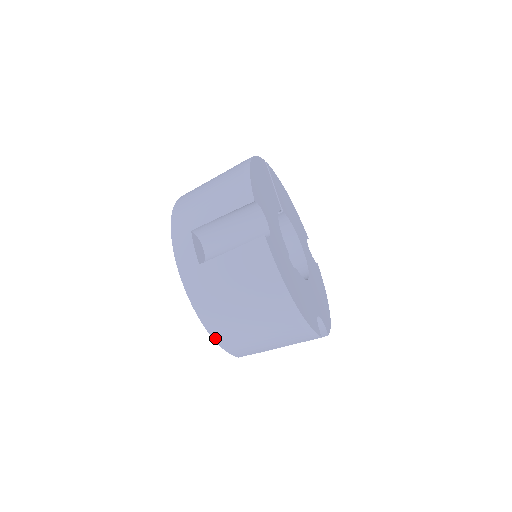
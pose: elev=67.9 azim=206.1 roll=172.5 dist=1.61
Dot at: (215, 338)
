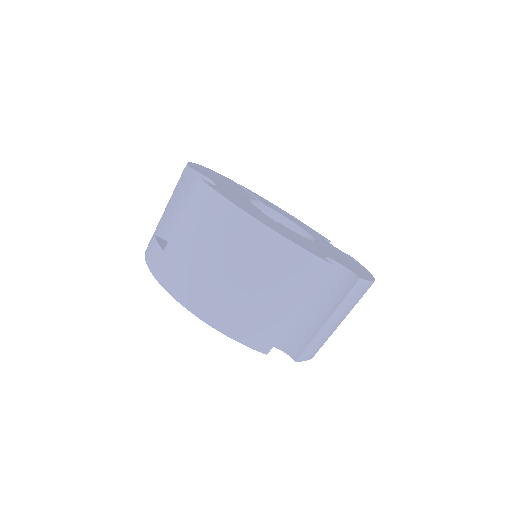
Dot at: (213, 325)
